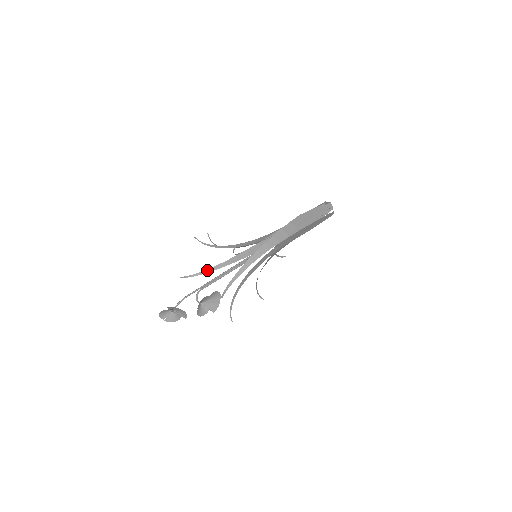
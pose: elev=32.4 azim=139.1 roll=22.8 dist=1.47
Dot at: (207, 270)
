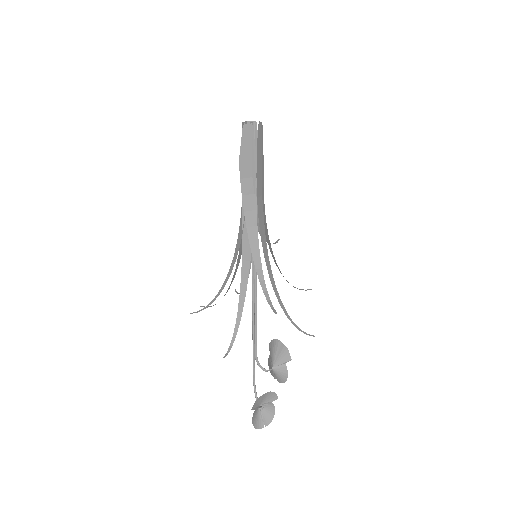
Dot at: (236, 323)
